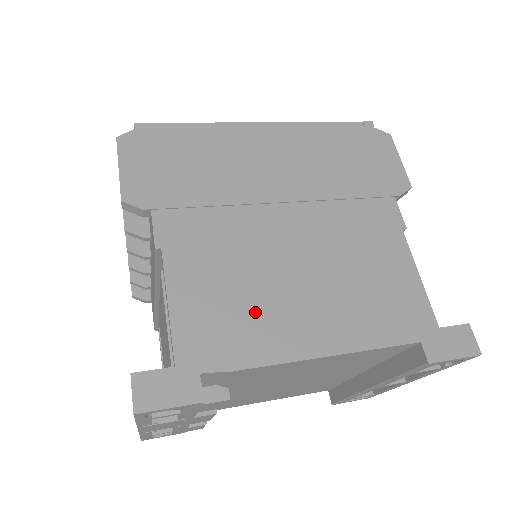
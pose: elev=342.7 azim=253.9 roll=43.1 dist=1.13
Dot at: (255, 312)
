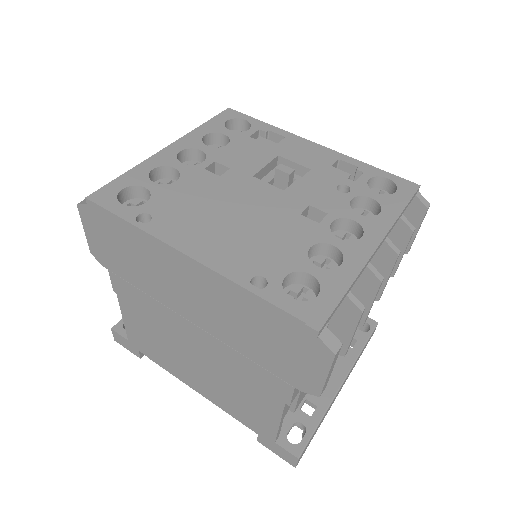
Dot at: (165, 354)
